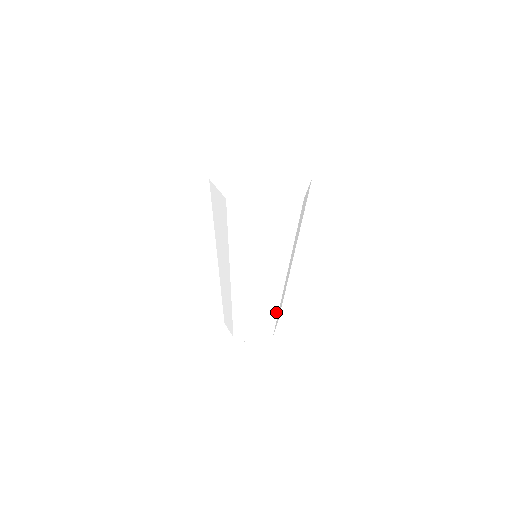
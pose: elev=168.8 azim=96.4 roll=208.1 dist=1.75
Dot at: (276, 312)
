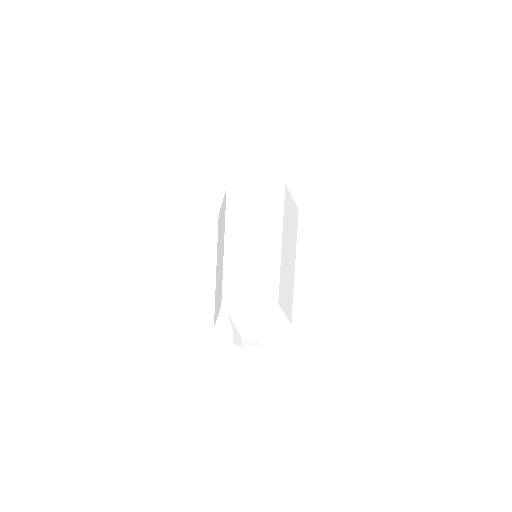
Dot at: (277, 268)
